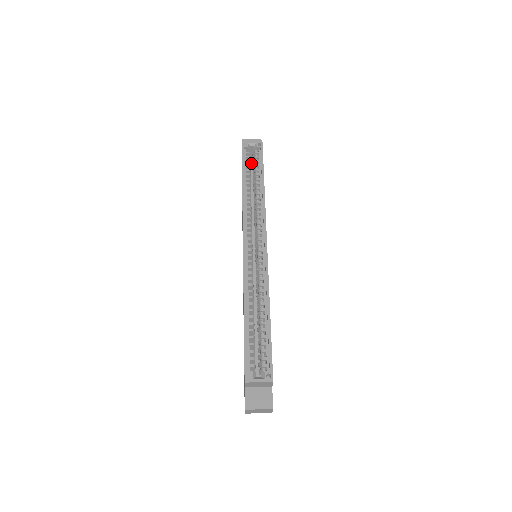
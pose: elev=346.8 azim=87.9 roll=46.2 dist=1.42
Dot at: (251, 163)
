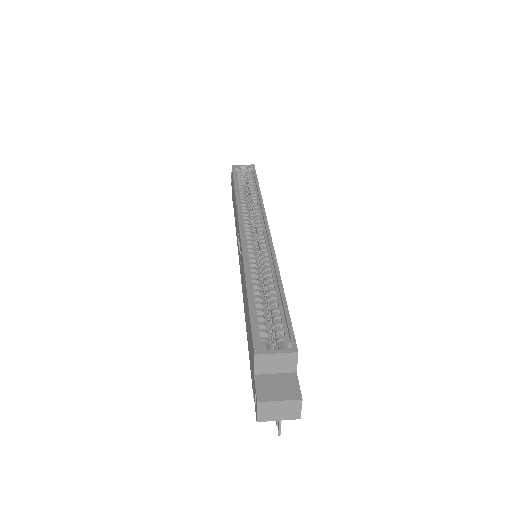
Dot at: occluded
